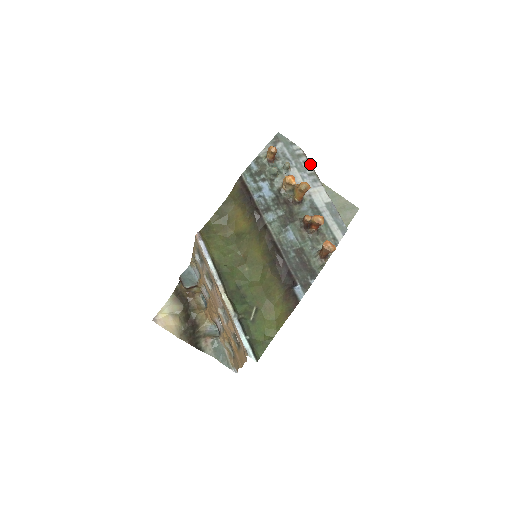
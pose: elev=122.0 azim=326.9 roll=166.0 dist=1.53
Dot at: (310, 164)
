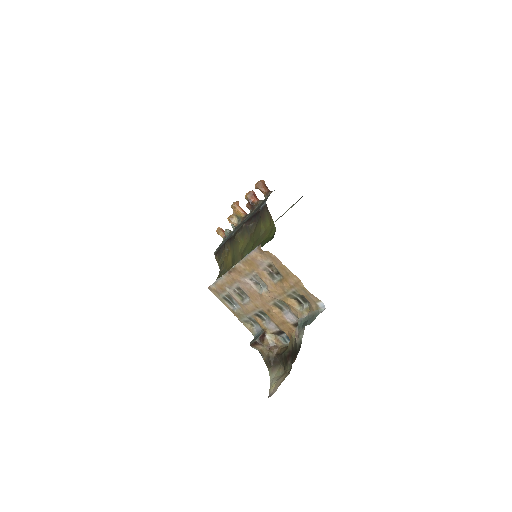
Dot at: occluded
